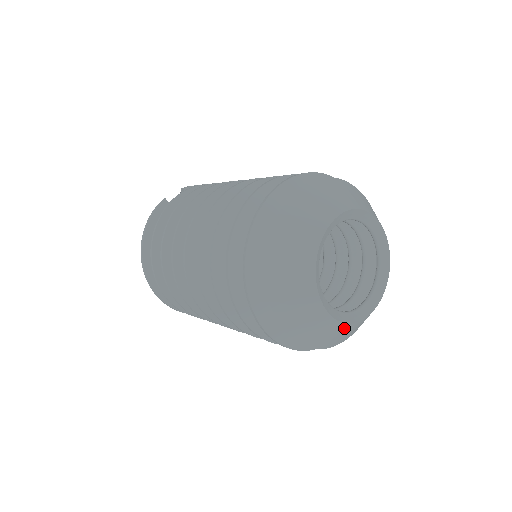
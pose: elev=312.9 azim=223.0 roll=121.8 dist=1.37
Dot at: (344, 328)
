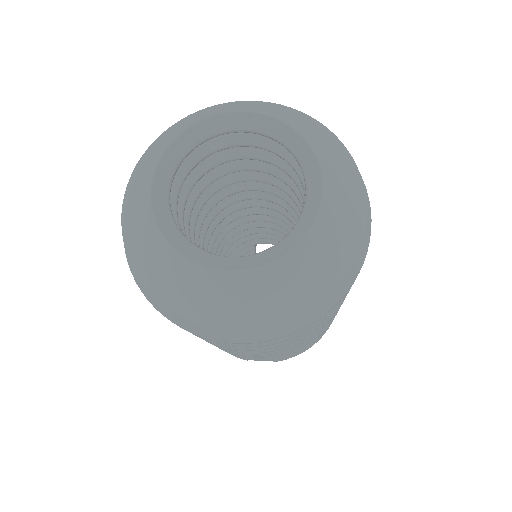
Dot at: (173, 259)
